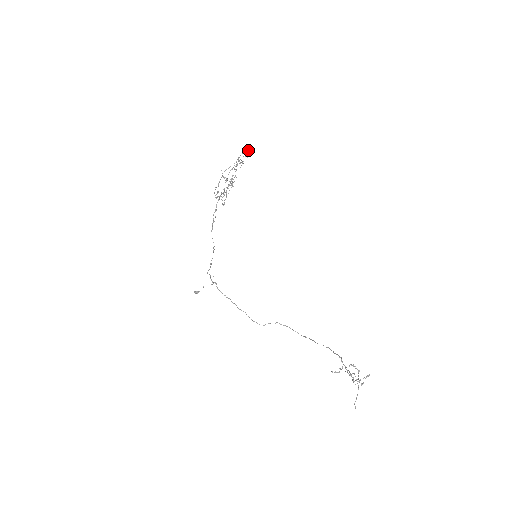
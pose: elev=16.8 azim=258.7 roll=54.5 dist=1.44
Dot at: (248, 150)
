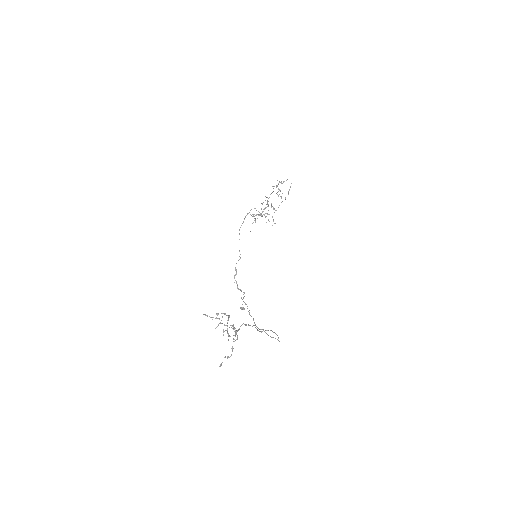
Dot at: (286, 180)
